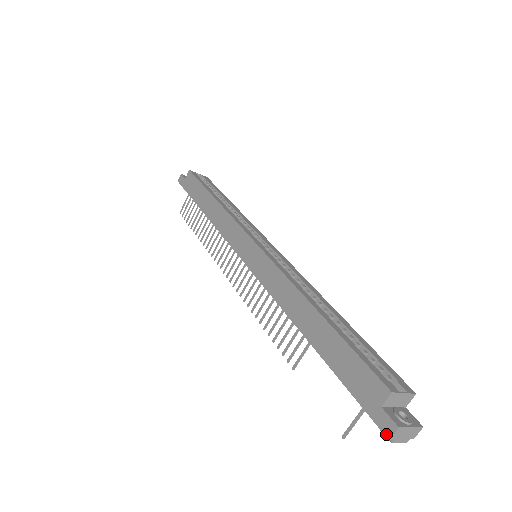
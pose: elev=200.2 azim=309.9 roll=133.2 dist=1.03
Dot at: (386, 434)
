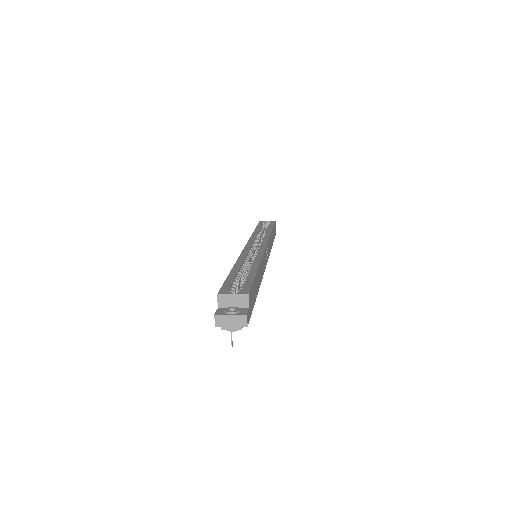
Dot at: (215, 324)
